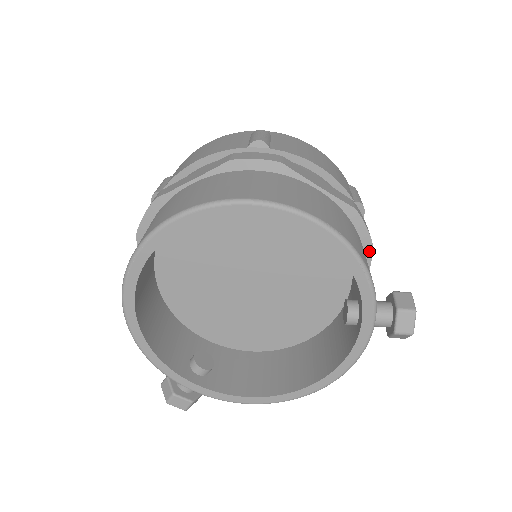
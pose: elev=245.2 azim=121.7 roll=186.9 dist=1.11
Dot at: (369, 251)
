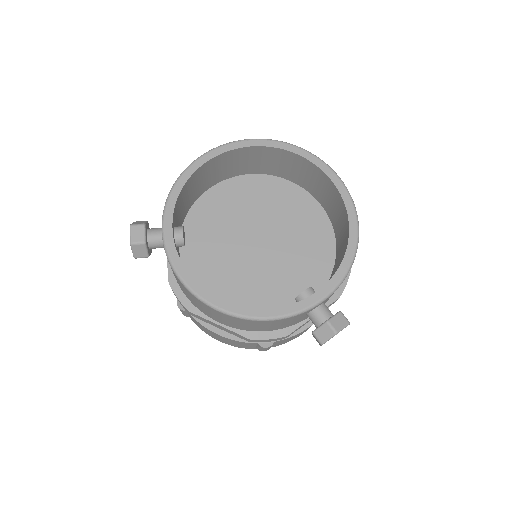
Dot at: (335, 297)
